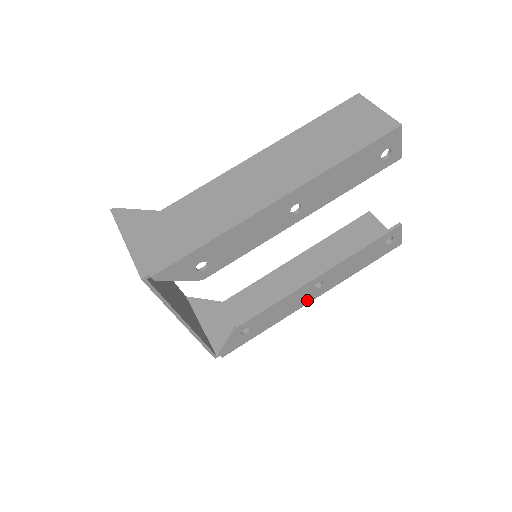
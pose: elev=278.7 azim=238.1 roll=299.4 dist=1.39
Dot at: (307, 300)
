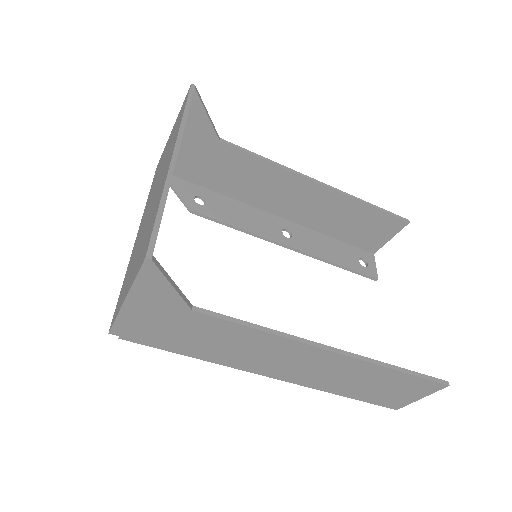
Dot at: (271, 218)
